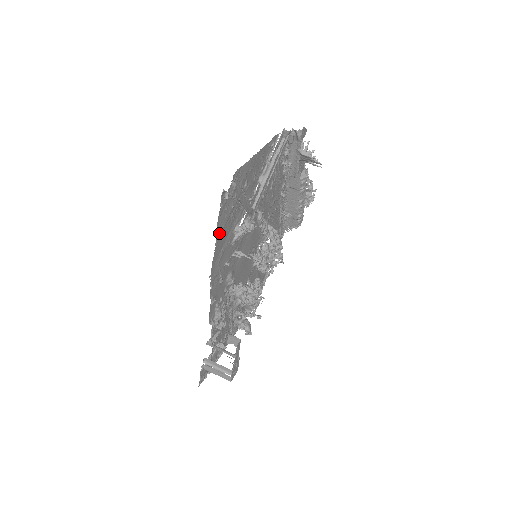
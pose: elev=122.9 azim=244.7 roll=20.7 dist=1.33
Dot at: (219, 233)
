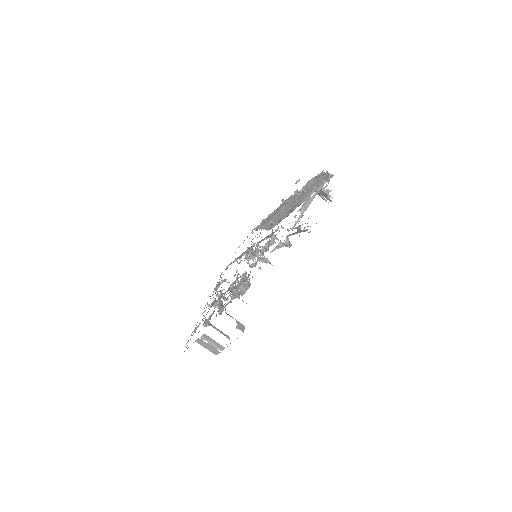
Dot at: occluded
